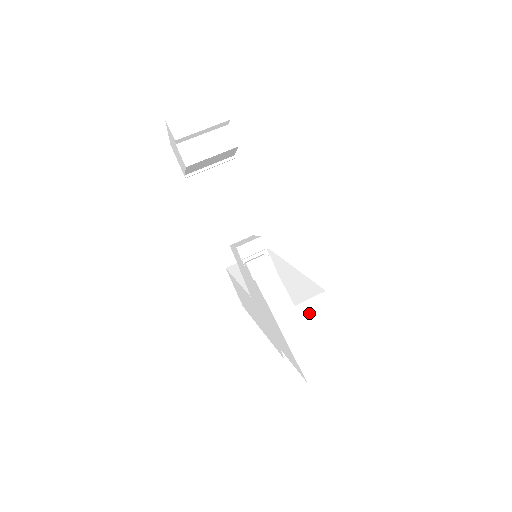
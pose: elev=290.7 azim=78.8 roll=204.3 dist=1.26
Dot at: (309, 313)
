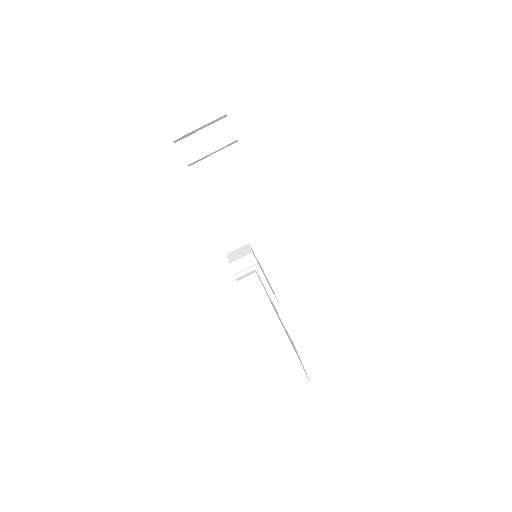
Dot at: (300, 321)
